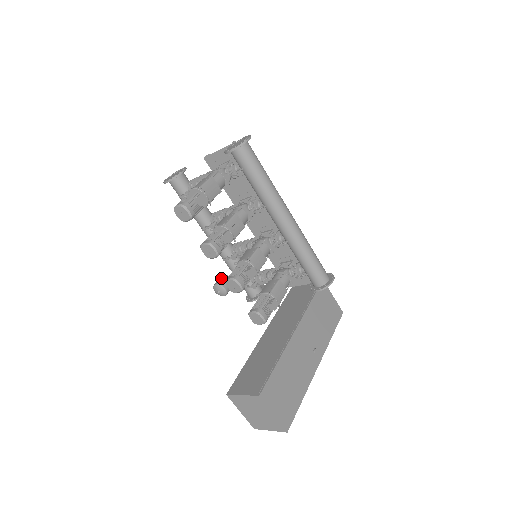
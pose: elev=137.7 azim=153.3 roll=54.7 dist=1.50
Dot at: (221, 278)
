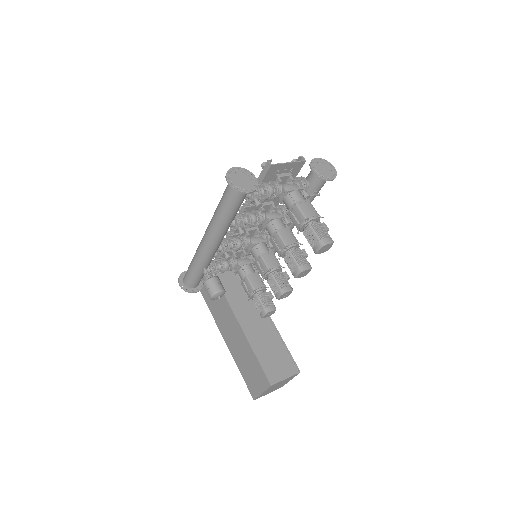
Dot at: (218, 282)
